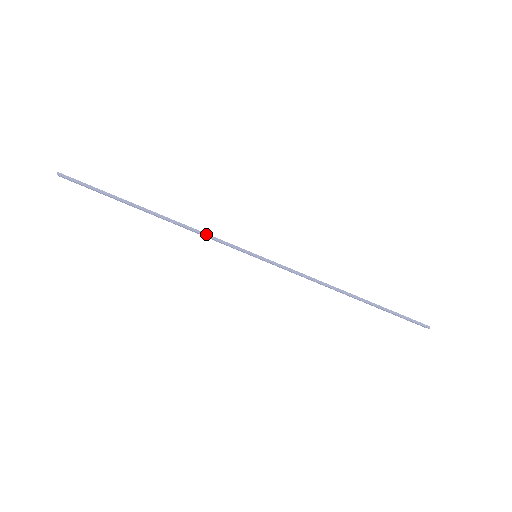
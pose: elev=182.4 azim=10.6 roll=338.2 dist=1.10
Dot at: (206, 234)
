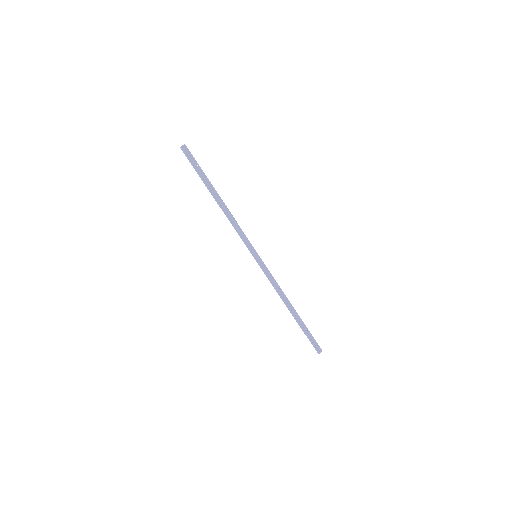
Dot at: (236, 229)
